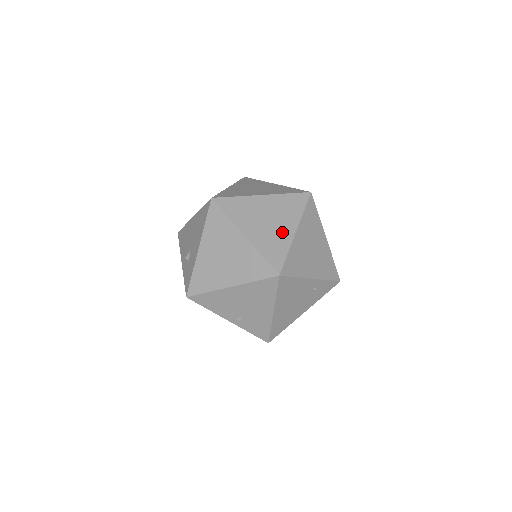
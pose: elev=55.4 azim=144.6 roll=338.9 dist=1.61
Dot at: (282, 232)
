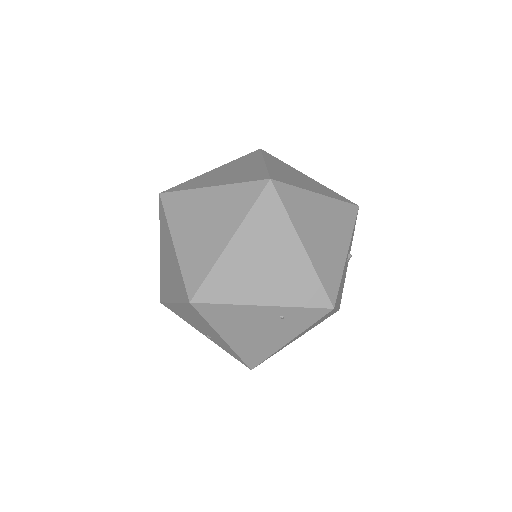
Dot at: (213, 241)
